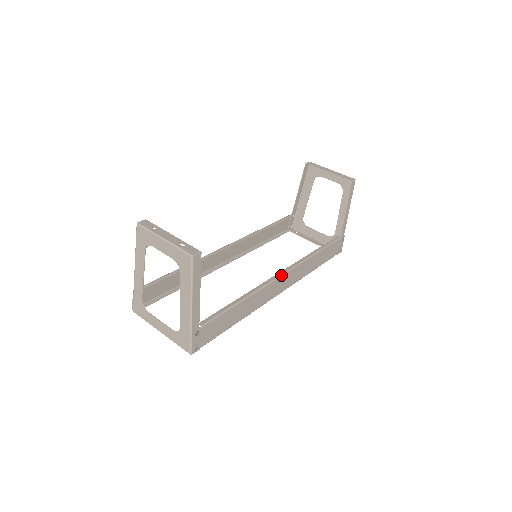
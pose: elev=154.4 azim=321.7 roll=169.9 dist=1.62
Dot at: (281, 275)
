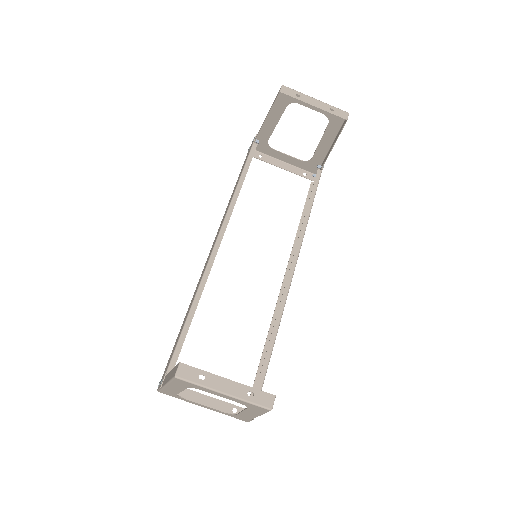
Dot at: (292, 276)
